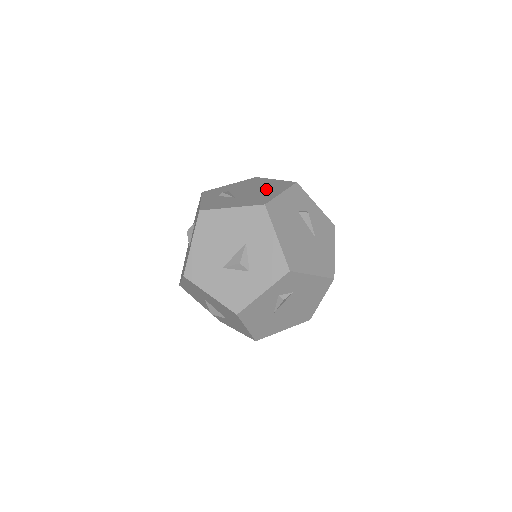
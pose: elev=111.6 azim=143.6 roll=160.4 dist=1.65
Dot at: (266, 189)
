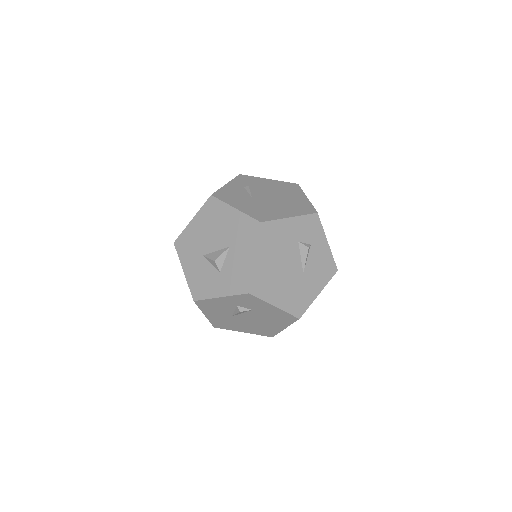
Dot at: (285, 204)
